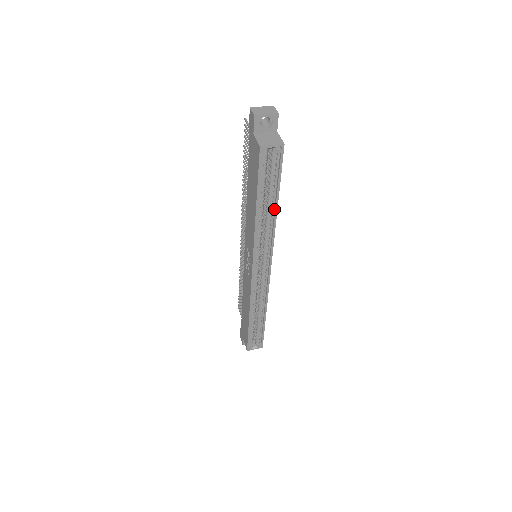
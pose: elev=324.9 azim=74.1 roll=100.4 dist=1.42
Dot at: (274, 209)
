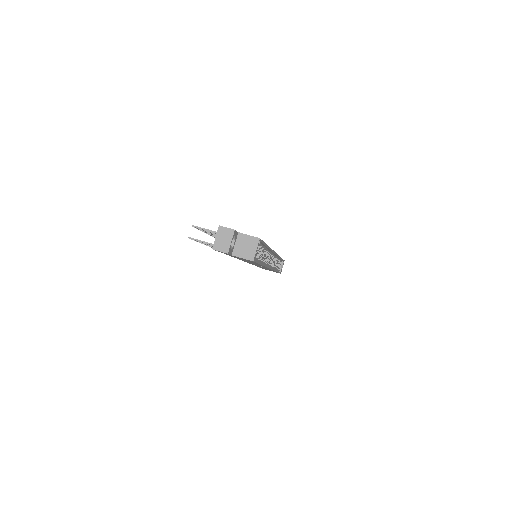
Dot at: occluded
